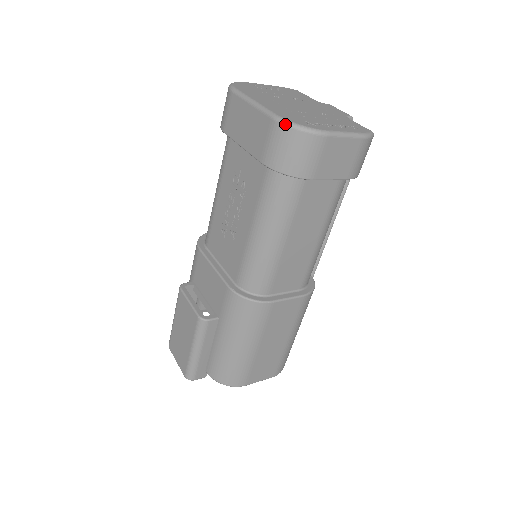
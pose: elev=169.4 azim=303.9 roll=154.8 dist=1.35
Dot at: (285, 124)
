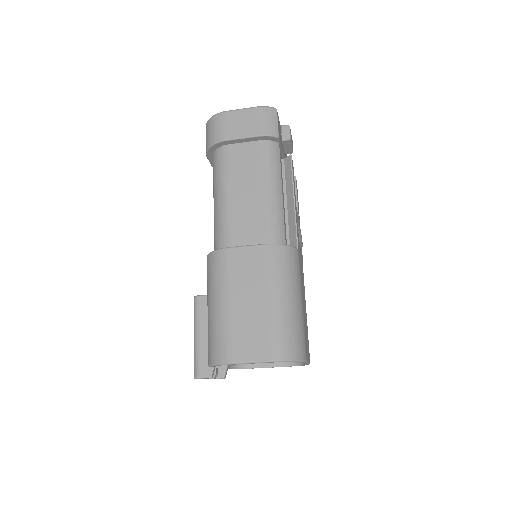
Dot at: (206, 124)
